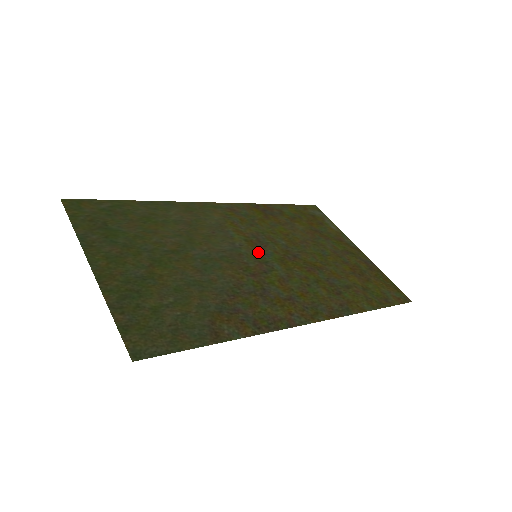
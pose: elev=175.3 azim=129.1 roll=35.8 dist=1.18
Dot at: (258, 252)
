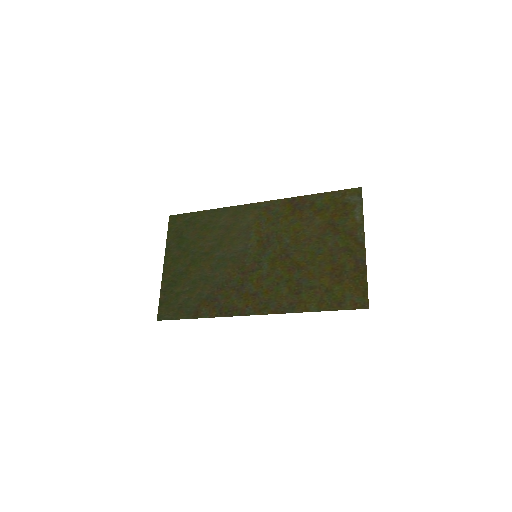
Dot at: (260, 252)
